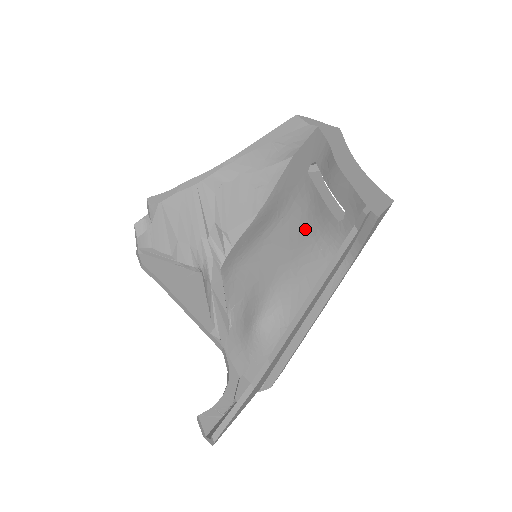
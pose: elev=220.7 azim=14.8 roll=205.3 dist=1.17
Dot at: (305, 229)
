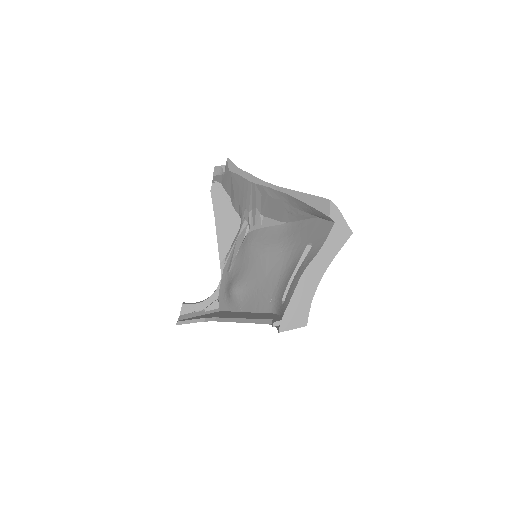
Dot at: (278, 276)
